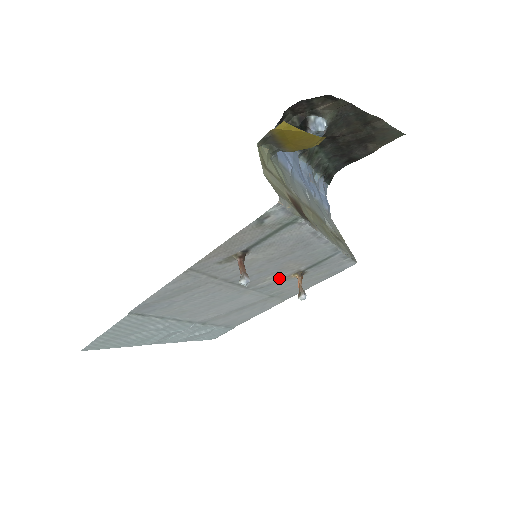
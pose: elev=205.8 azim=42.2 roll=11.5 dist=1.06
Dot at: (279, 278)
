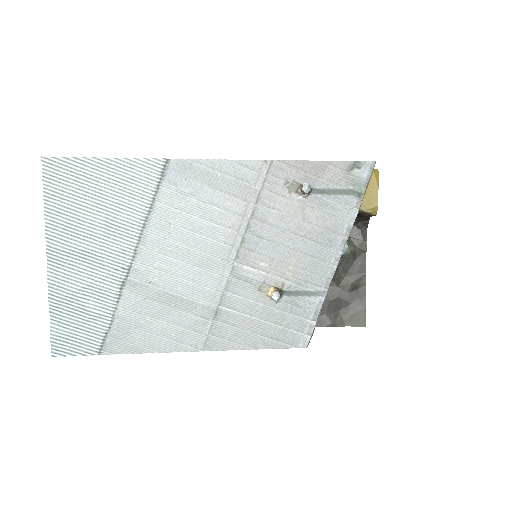
Dot at: (262, 279)
